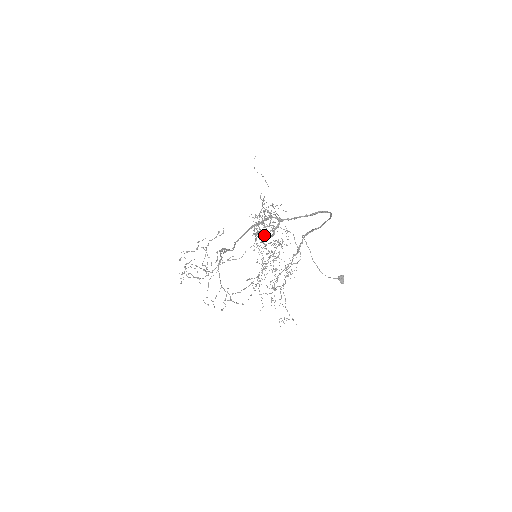
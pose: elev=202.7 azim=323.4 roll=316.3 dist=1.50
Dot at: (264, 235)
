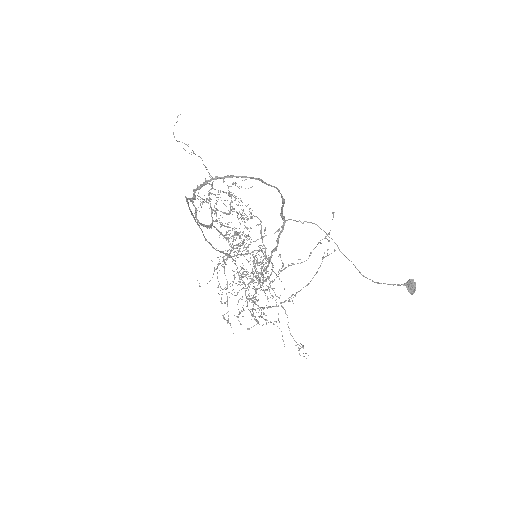
Dot at: (207, 225)
